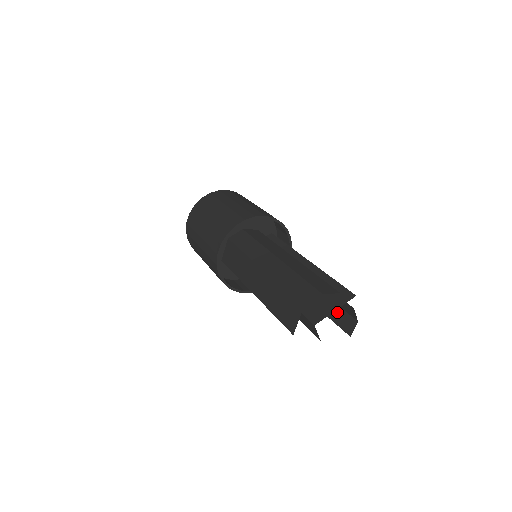
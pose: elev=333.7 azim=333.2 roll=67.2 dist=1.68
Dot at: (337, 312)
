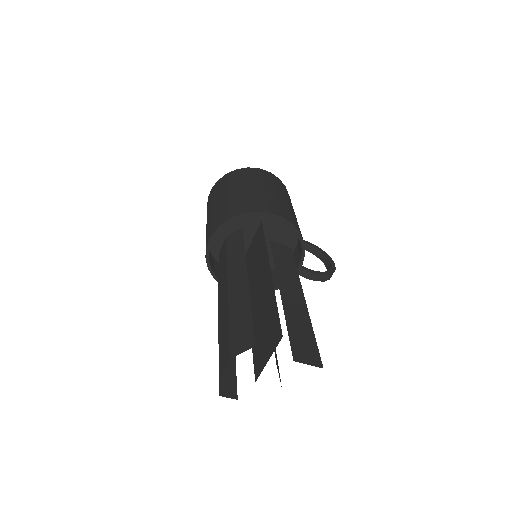
Dot at: occluded
